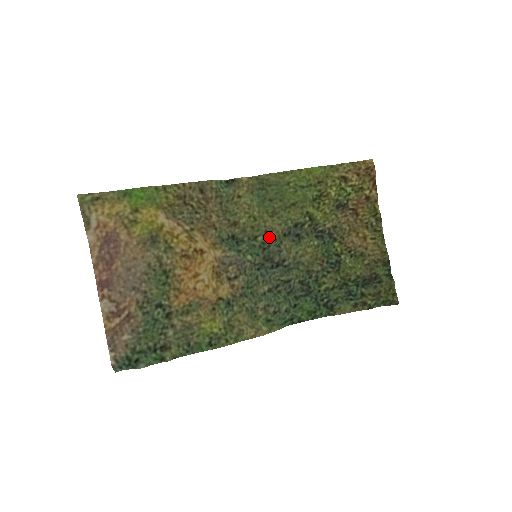
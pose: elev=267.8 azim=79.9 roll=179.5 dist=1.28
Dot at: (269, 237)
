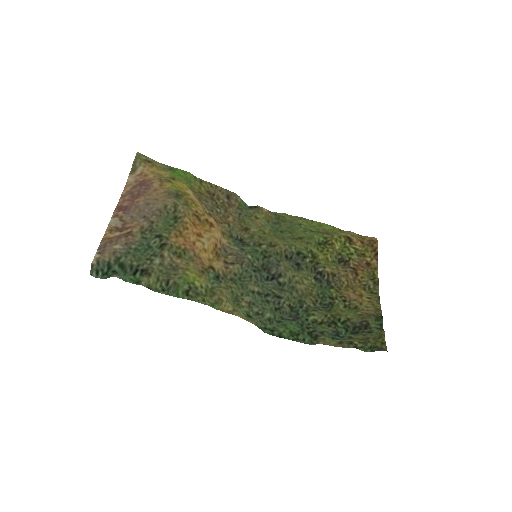
Dot at: (272, 249)
